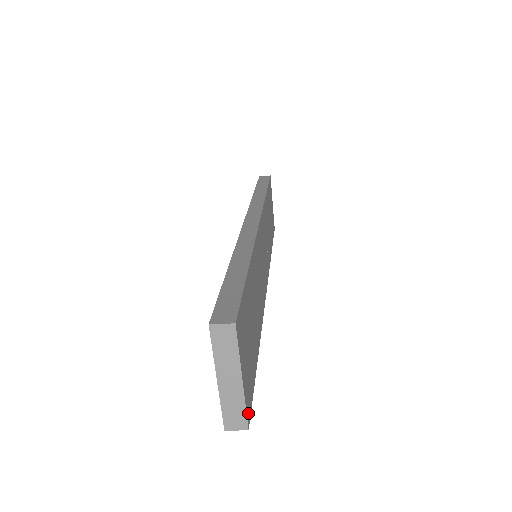
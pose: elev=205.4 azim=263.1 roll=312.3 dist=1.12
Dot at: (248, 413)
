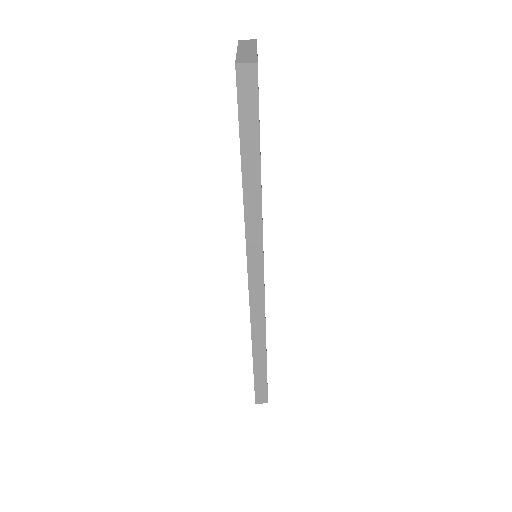
Dot at: (257, 69)
